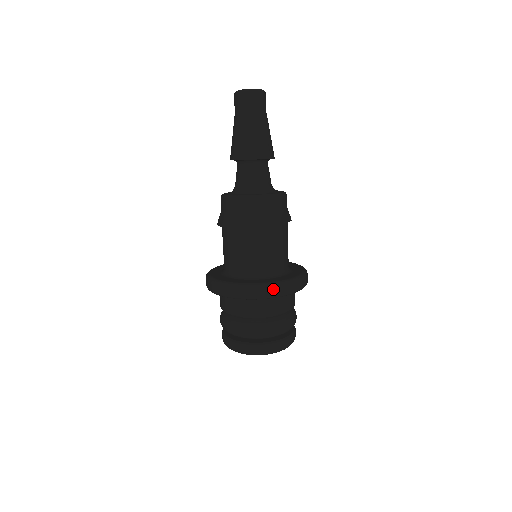
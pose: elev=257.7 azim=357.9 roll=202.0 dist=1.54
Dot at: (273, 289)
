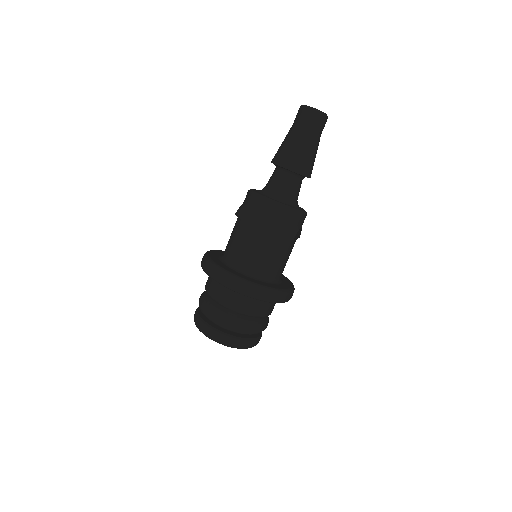
Dot at: (267, 294)
